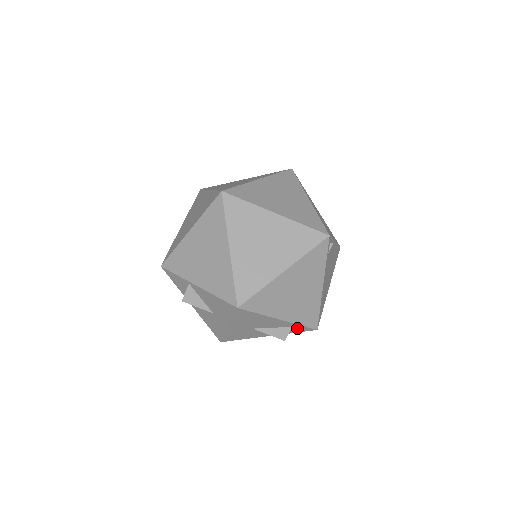
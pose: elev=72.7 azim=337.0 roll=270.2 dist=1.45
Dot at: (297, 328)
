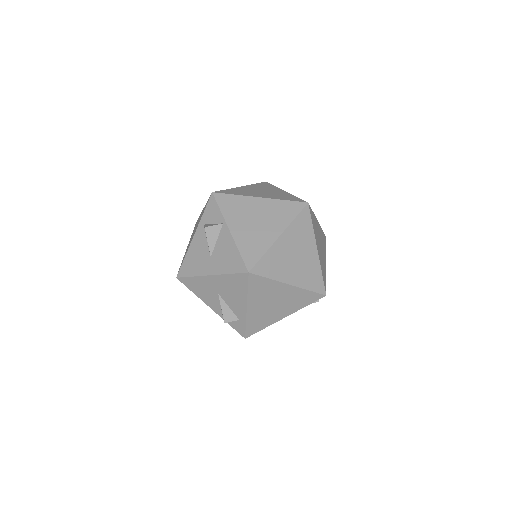
Dot at: (239, 324)
